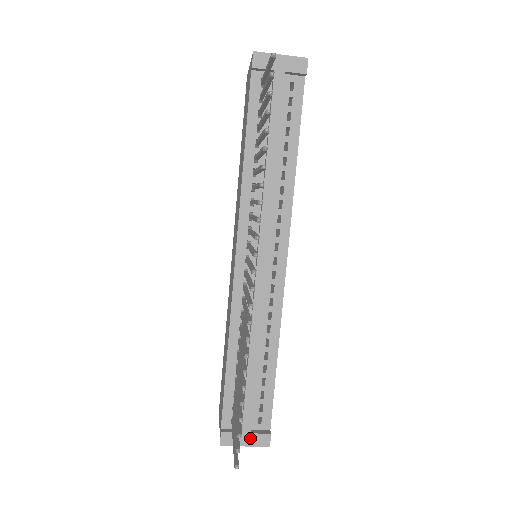
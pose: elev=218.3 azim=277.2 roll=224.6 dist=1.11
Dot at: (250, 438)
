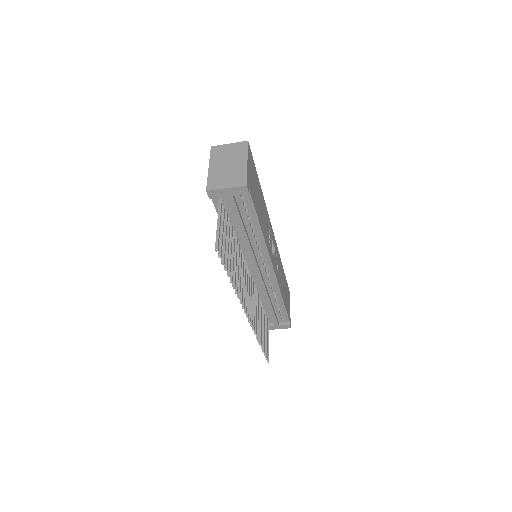
Dot at: (279, 327)
